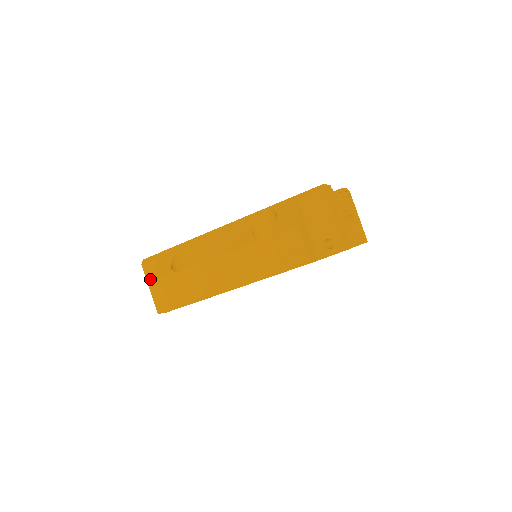
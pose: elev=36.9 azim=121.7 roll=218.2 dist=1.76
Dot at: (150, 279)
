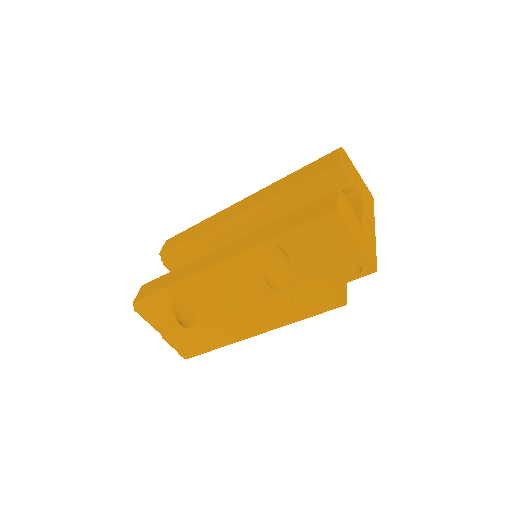
Dot at: (151, 321)
